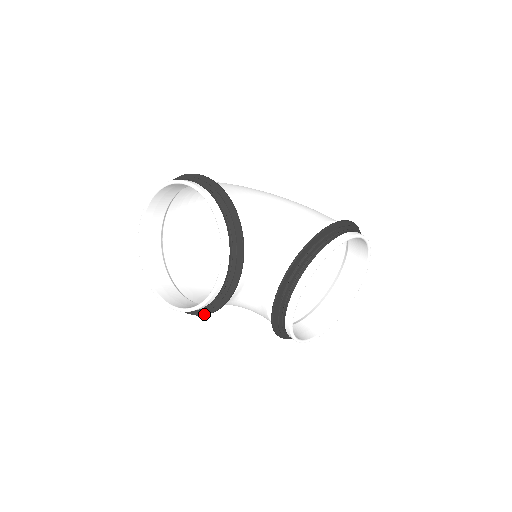
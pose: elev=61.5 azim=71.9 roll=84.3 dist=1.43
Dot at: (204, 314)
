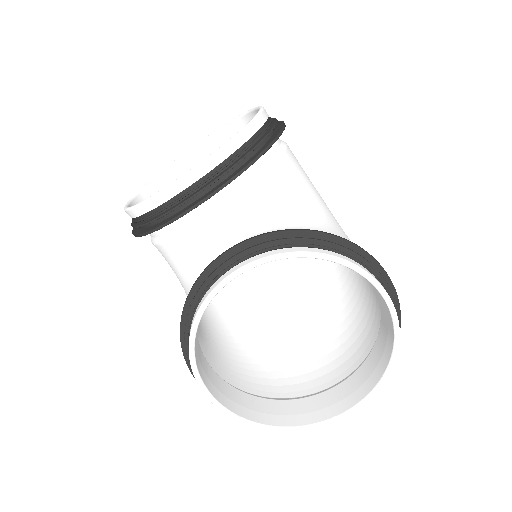
Dot at: (141, 233)
